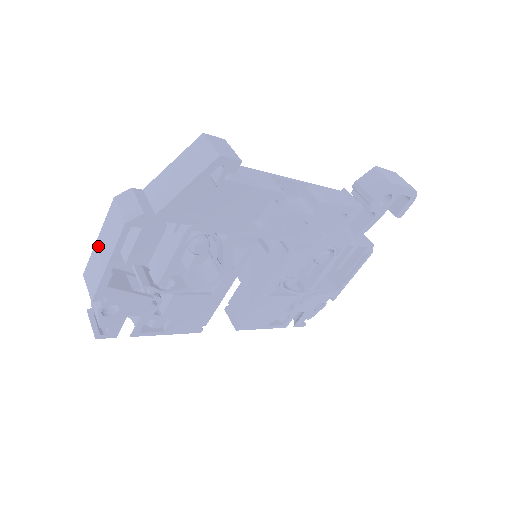
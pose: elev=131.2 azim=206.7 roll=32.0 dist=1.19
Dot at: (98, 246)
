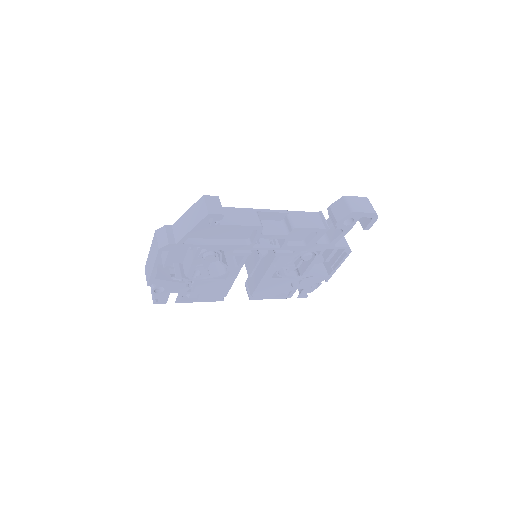
Dot at: (150, 255)
